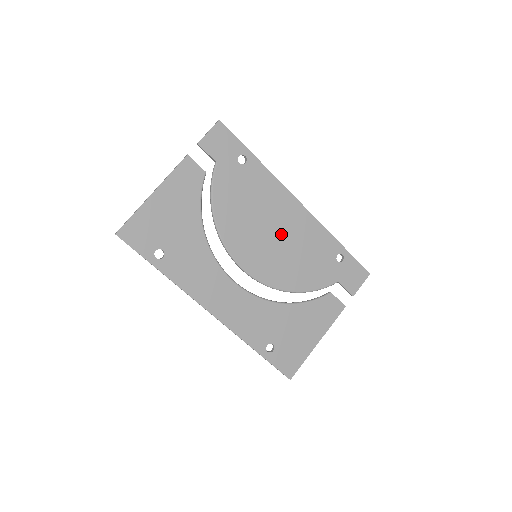
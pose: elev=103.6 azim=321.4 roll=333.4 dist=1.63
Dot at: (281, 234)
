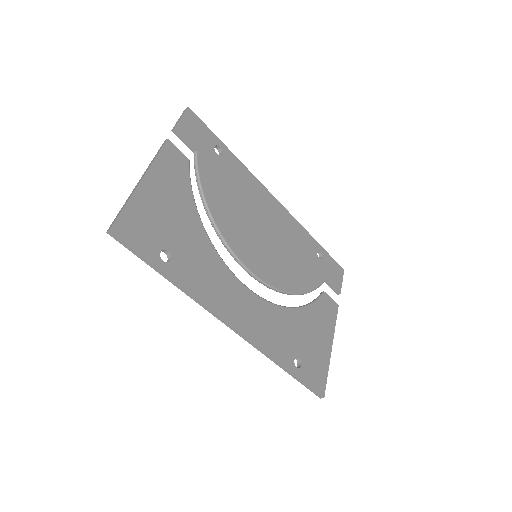
Dot at: (270, 231)
